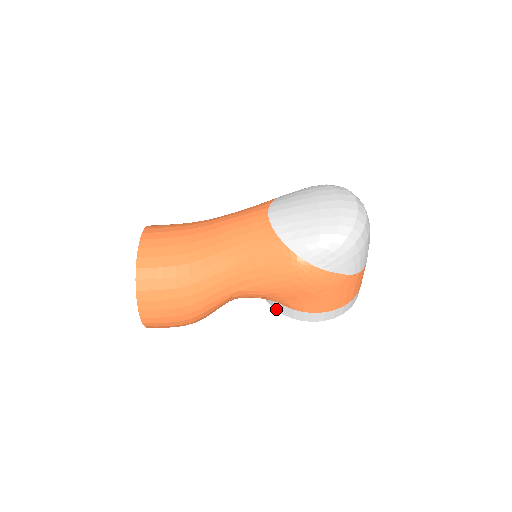
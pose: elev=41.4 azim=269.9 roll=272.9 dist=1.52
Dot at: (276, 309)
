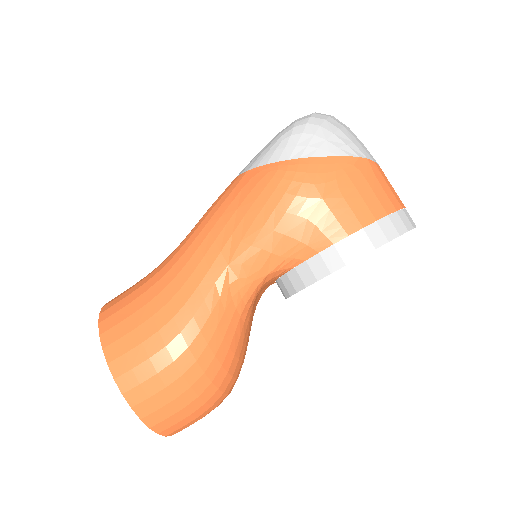
Dot at: (306, 285)
